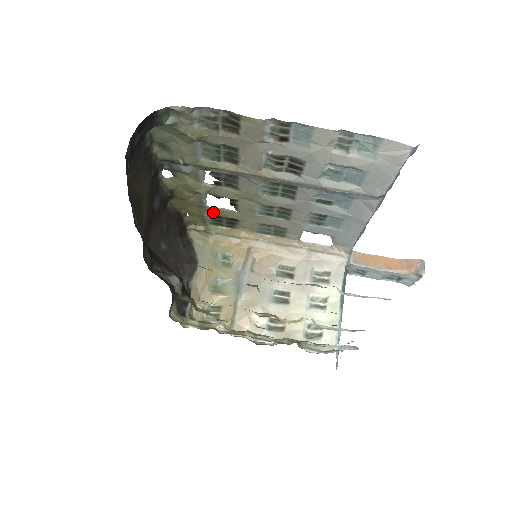
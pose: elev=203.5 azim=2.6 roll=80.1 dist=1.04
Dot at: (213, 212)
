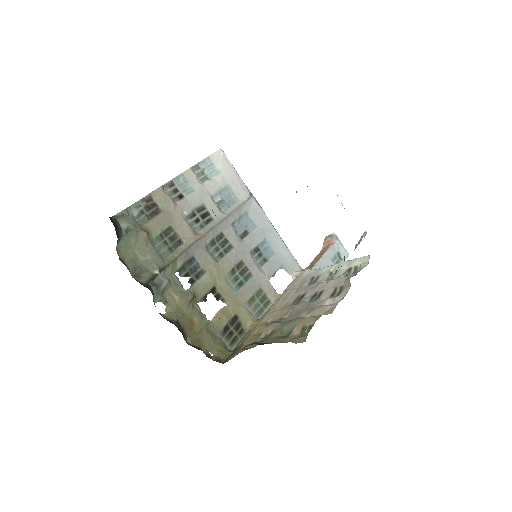
Dot at: (218, 326)
